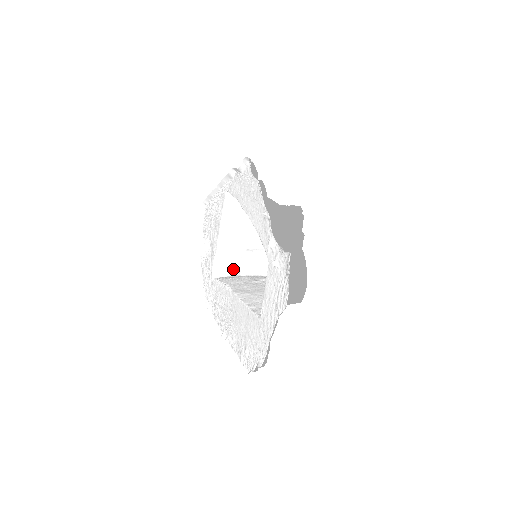
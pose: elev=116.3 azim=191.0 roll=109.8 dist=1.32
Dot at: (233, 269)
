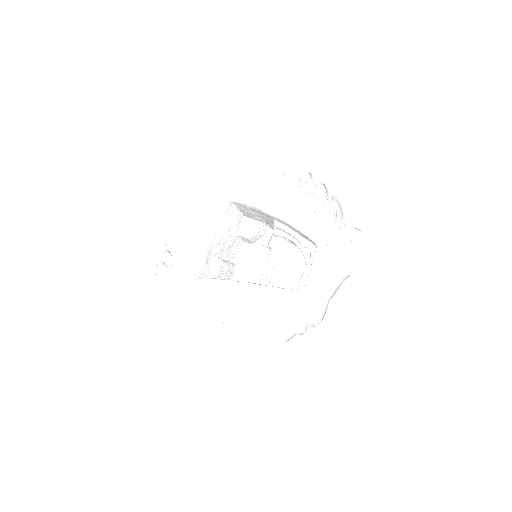
Dot at: (205, 274)
